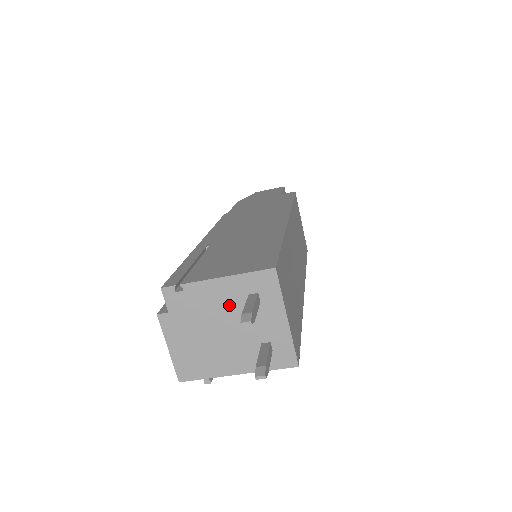
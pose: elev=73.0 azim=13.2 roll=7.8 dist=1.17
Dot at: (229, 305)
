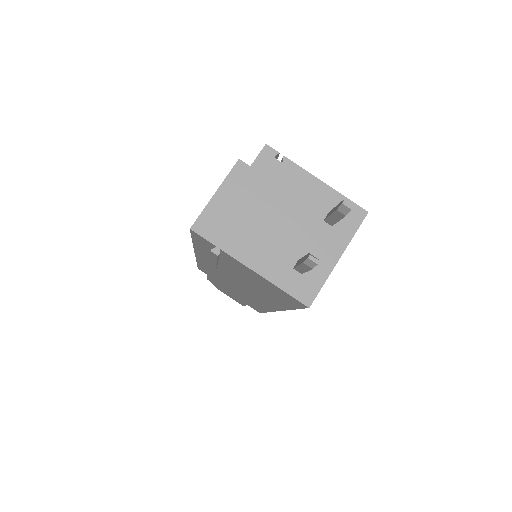
Dot at: (305, 206)
